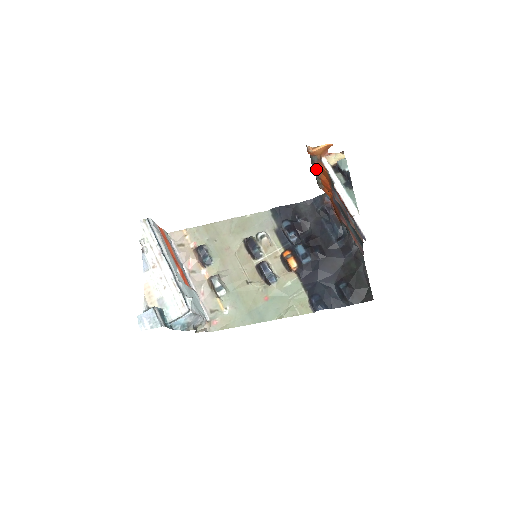
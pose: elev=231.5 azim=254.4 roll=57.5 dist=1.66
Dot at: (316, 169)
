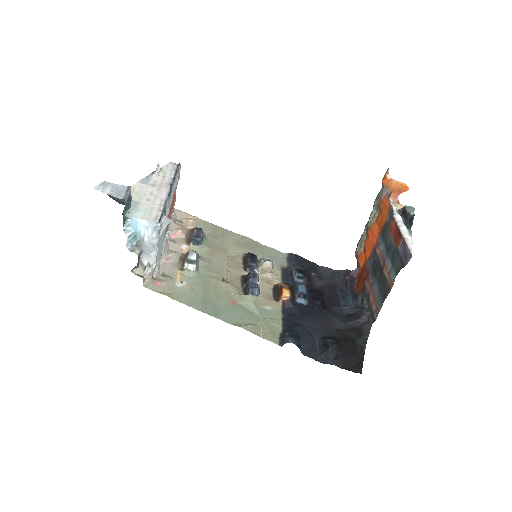
Dot at: (373, 214)
